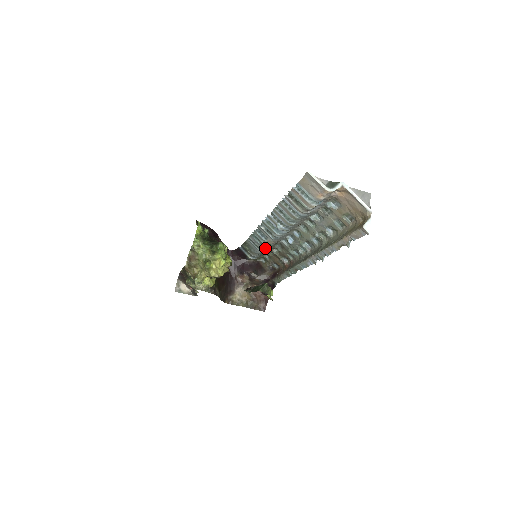
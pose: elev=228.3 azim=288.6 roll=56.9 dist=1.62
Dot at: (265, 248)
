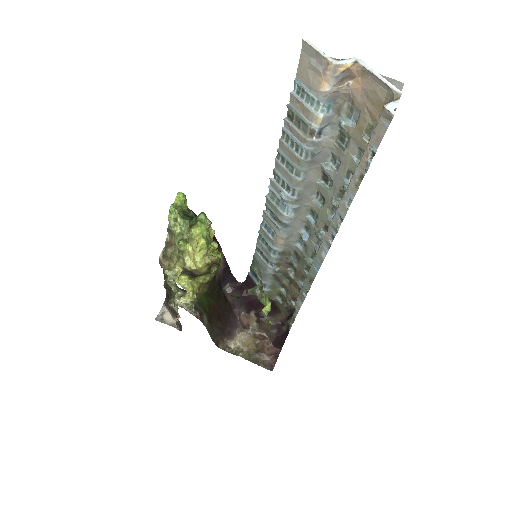
Dot at: (274, 258)
